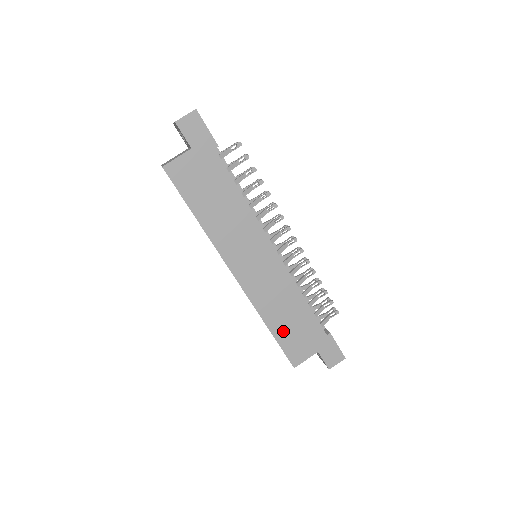
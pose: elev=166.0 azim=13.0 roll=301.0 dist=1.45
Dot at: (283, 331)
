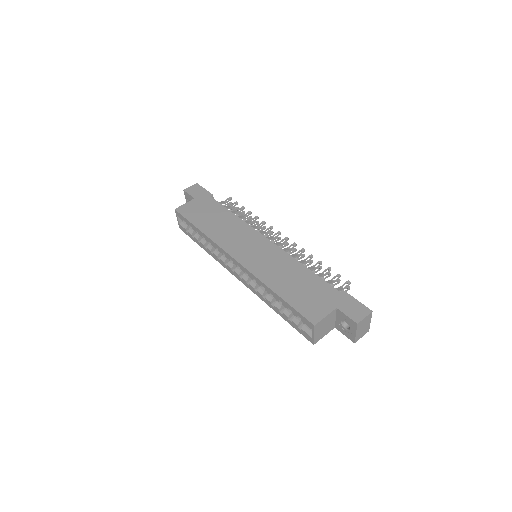
Dot at: (291, 293)
